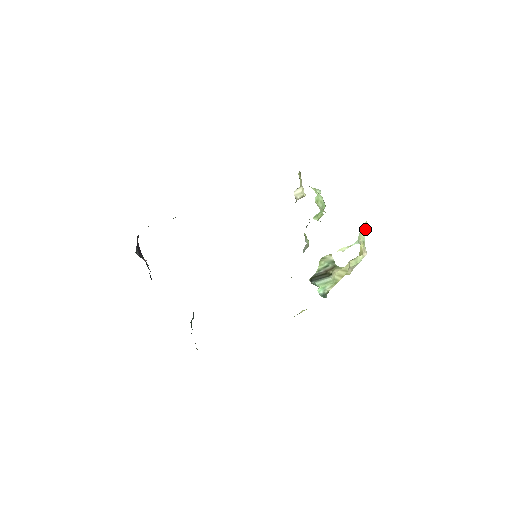
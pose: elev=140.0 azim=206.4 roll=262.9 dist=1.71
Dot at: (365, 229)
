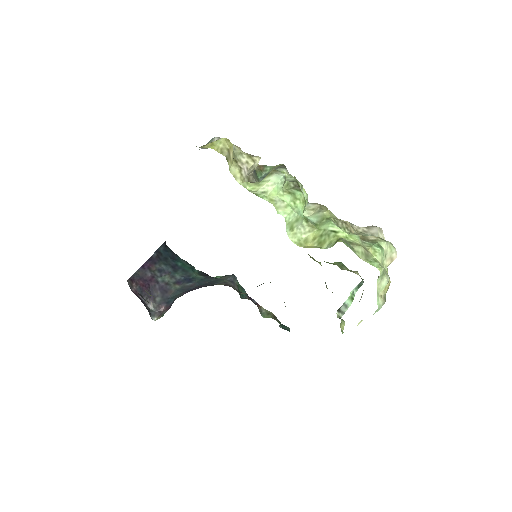
Dot at: (383, 273)
